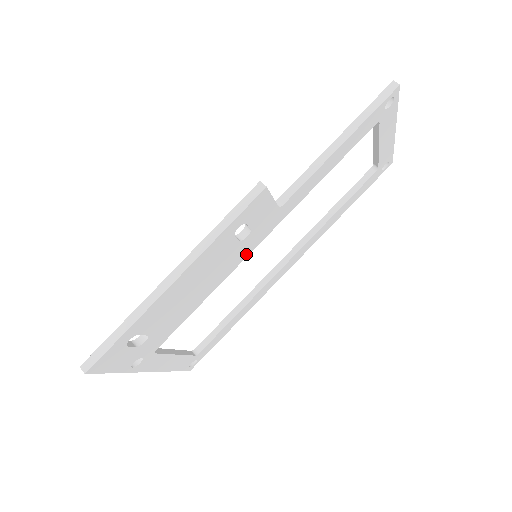
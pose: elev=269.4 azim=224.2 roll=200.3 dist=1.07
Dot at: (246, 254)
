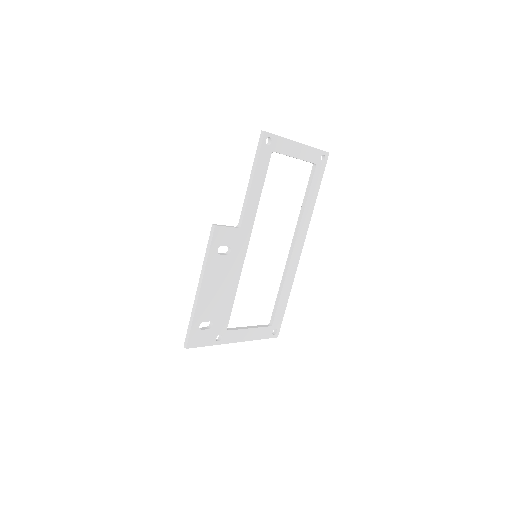
Dot at: (242, 259)
